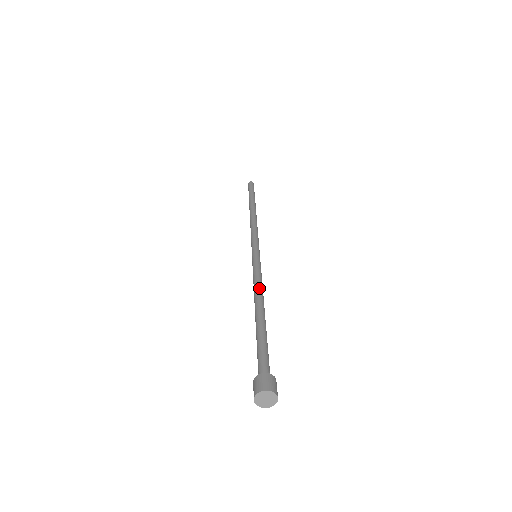
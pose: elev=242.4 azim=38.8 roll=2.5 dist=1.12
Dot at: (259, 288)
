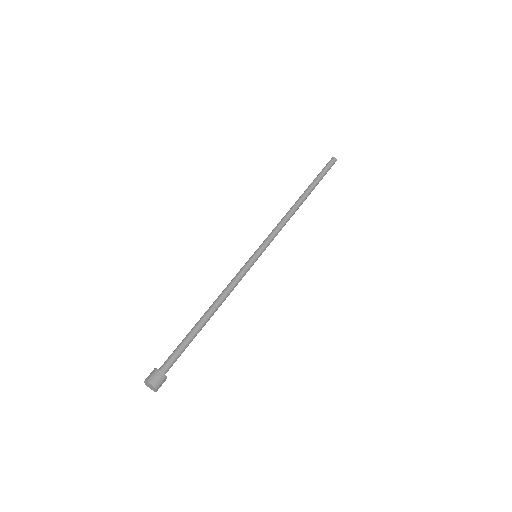
Dot at: (222, 292)
